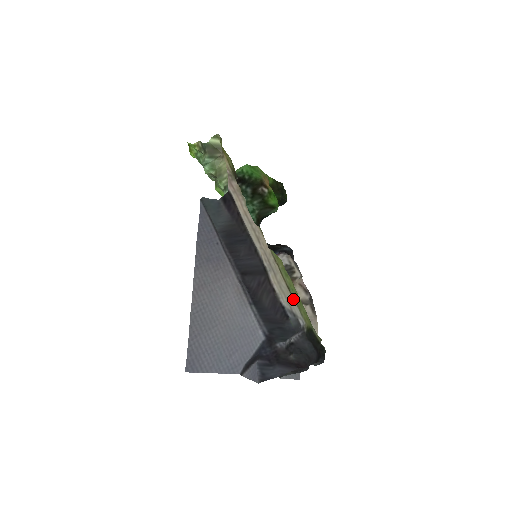
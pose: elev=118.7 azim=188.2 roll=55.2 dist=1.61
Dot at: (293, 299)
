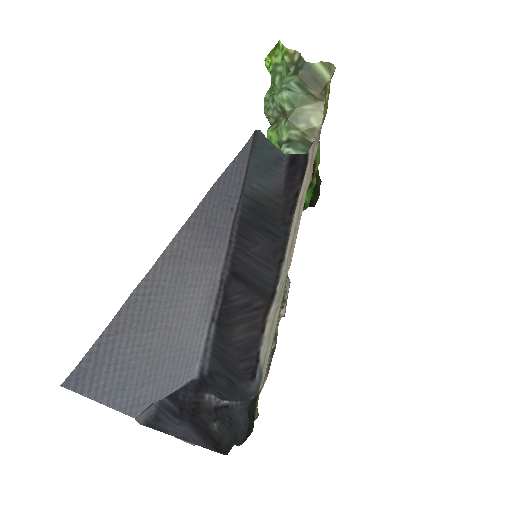
Dot at: occluded
